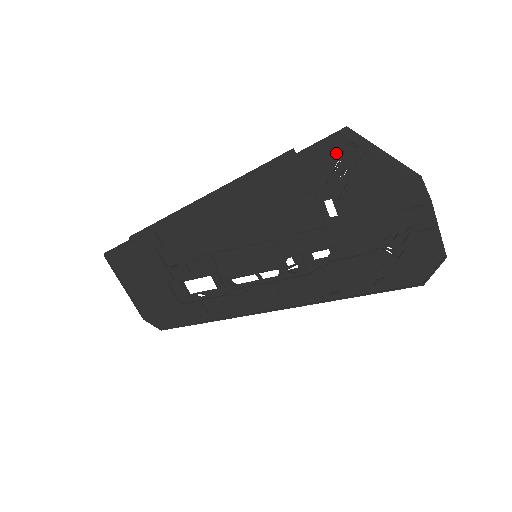
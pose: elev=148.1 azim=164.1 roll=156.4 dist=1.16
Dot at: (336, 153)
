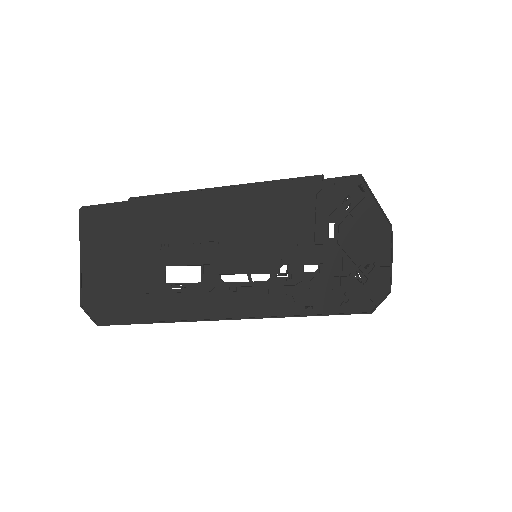
Dot at: (349, 190)
